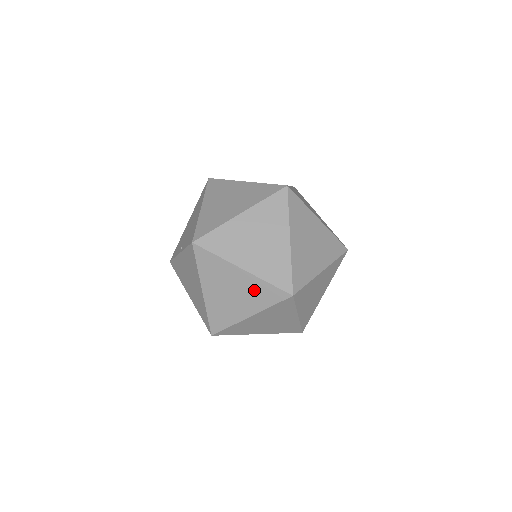
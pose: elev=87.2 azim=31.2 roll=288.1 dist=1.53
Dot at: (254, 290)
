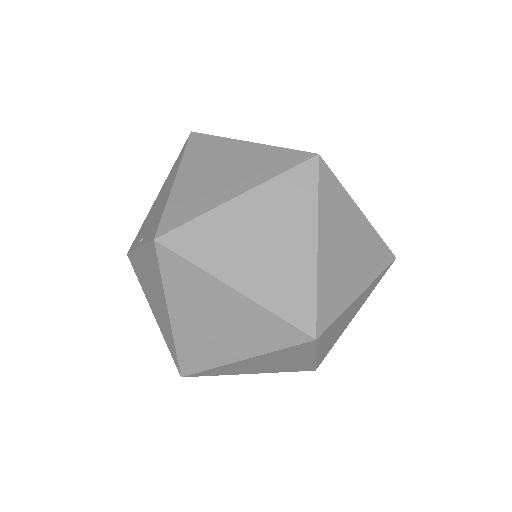
Dot at: (252, 323)
